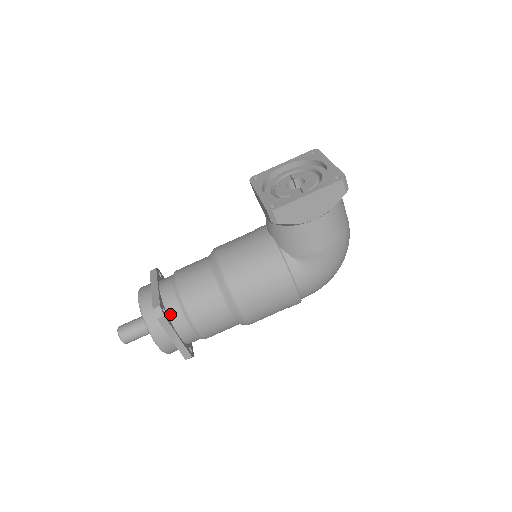
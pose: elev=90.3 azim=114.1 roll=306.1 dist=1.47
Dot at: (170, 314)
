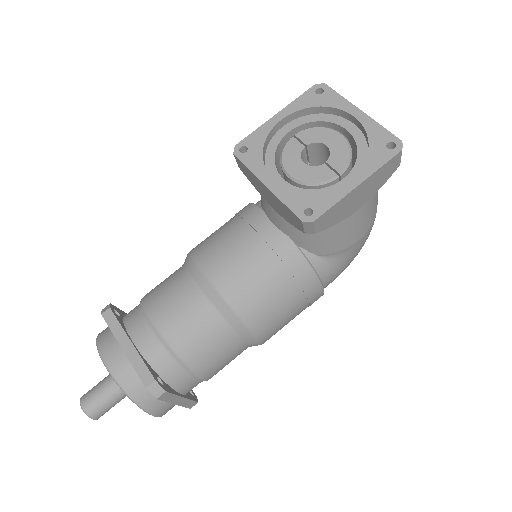
Dot at: (167, 378)
